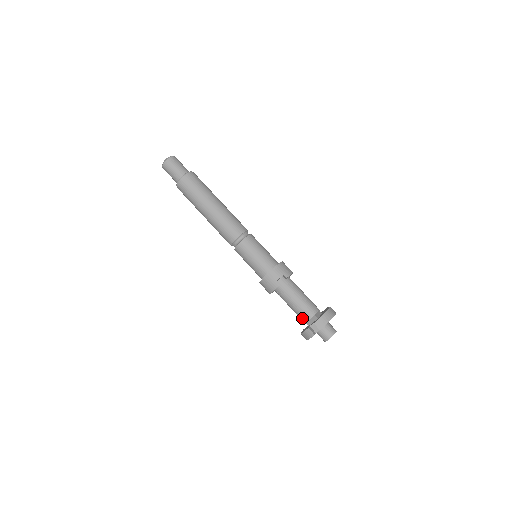
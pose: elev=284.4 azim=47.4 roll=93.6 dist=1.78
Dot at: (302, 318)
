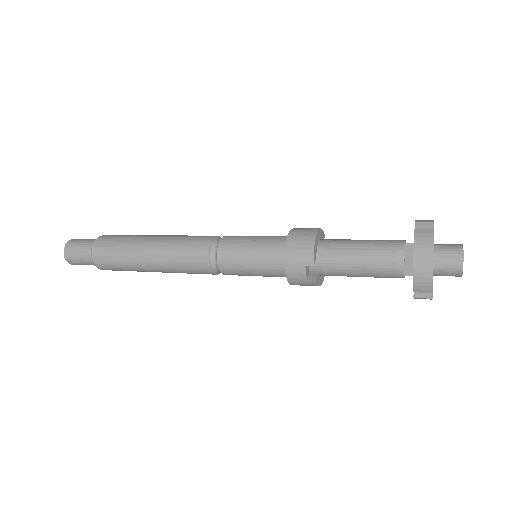
Dot at: occluded
